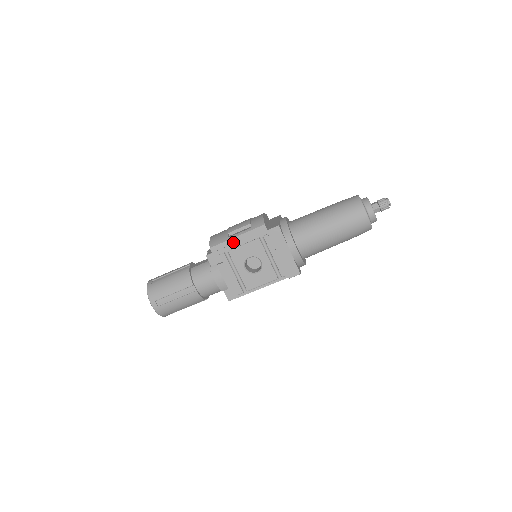
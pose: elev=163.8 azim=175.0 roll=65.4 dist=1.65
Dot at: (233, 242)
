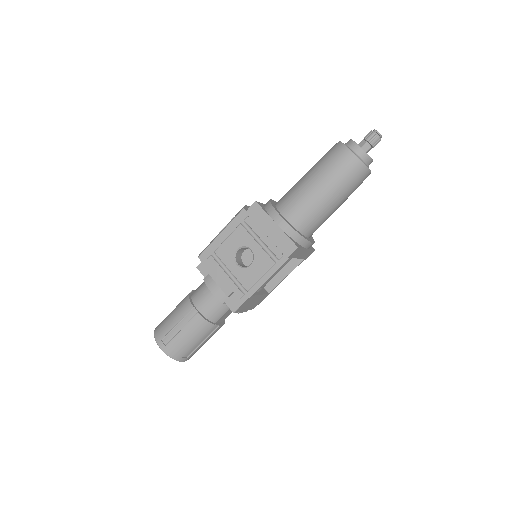
Dot at: (218, 241)
